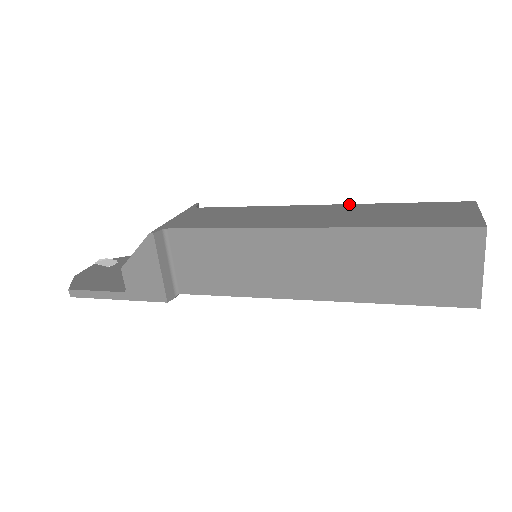
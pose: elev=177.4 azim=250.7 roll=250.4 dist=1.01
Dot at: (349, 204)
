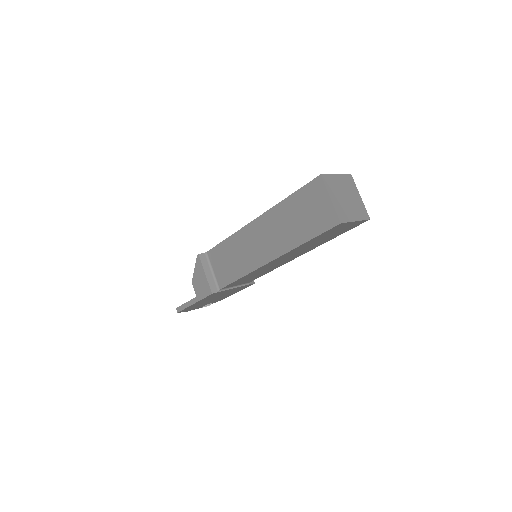
Dot at: occluded
